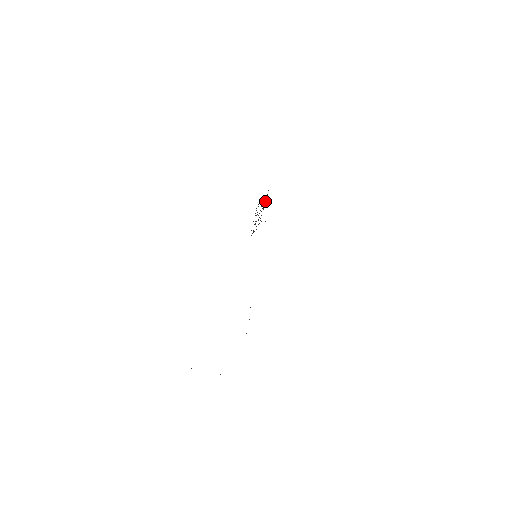
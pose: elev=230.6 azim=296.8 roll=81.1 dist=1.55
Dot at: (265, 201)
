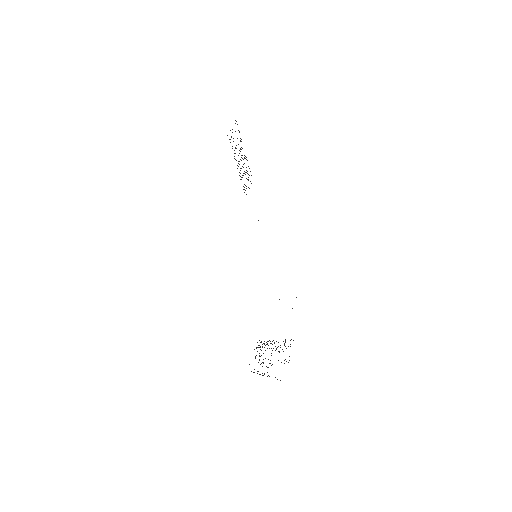
Dot at: (234, 158)
